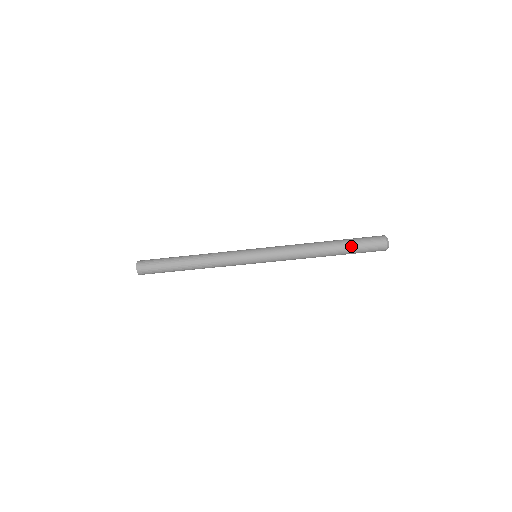
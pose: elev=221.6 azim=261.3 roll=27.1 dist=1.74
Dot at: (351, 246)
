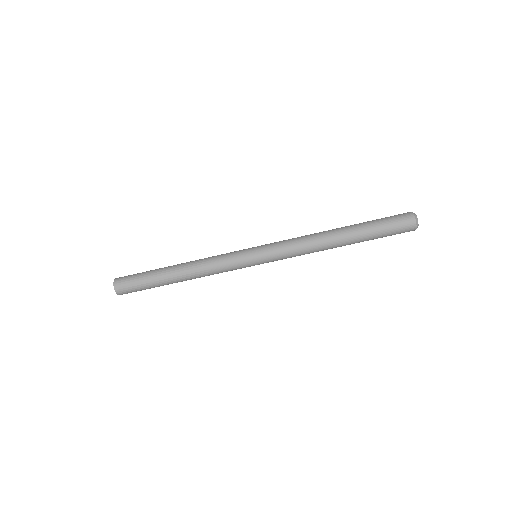
Dot at: (369, 222)
